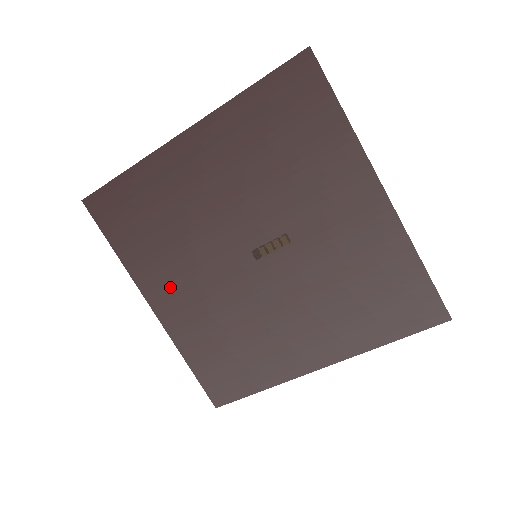
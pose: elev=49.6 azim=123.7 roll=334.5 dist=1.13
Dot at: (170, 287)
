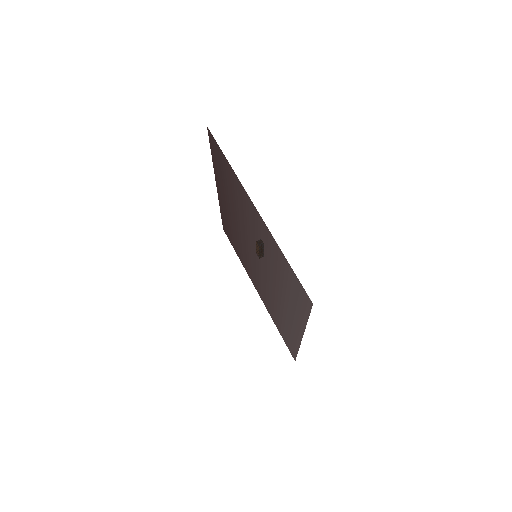
Dot at: (253, 277)
